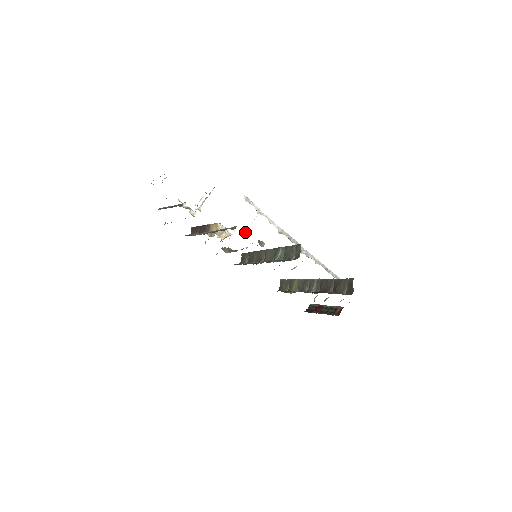
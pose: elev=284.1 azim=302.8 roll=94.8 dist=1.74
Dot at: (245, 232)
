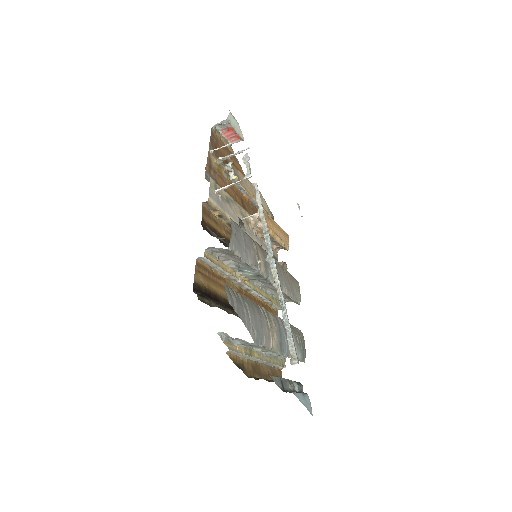
Dot at: (217, 191)
